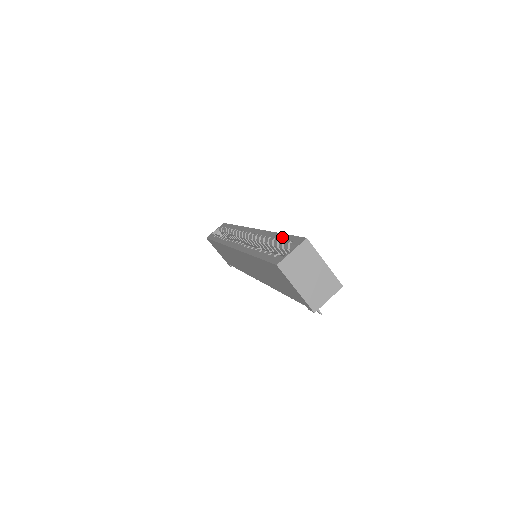
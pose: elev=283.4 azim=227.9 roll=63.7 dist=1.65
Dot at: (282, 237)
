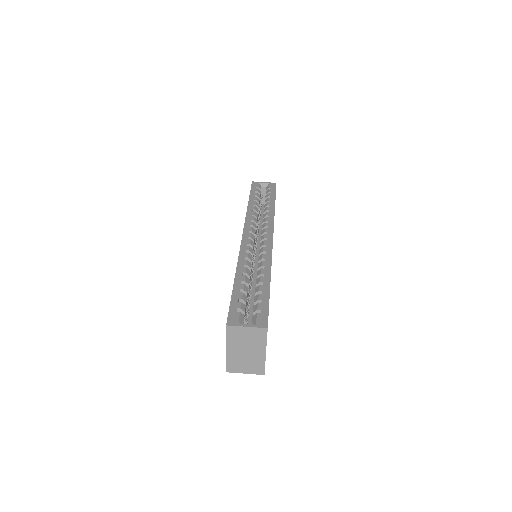
Dot at: (265, 292)
